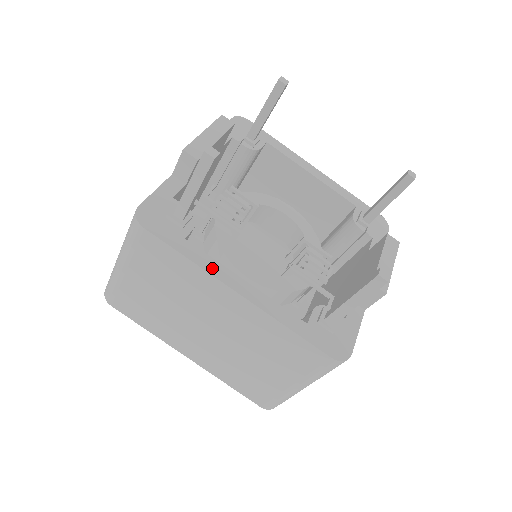
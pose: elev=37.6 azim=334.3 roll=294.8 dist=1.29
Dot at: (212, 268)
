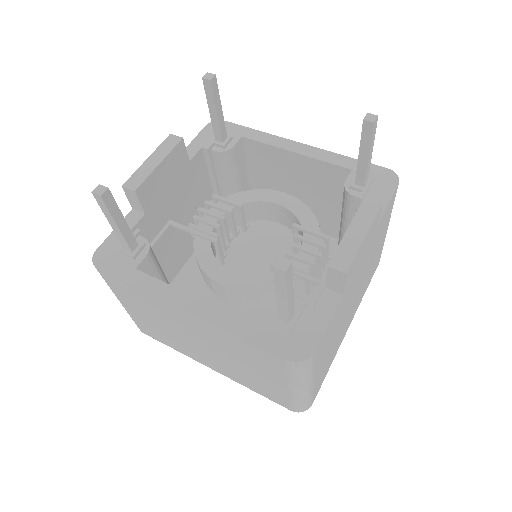
Dot at: (159, 291)
